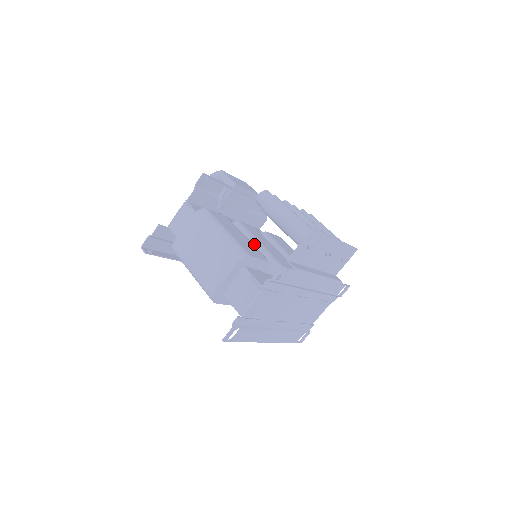
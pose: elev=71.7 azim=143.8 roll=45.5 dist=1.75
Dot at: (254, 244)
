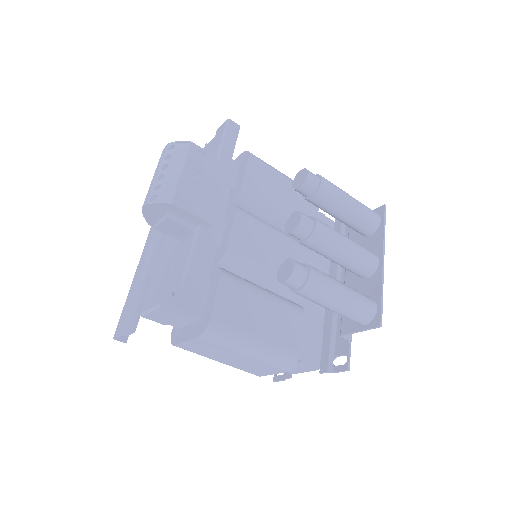
Dot at: (267, 279)
